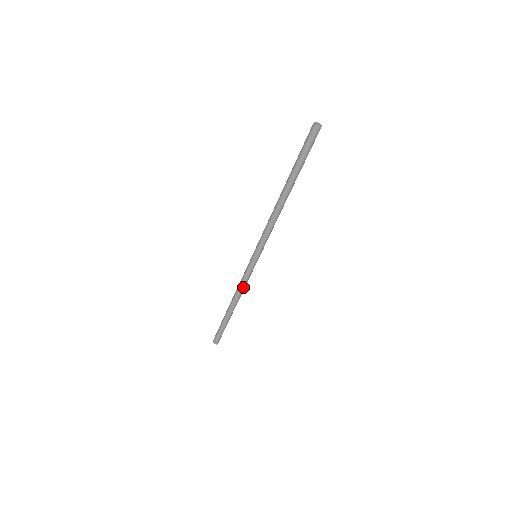
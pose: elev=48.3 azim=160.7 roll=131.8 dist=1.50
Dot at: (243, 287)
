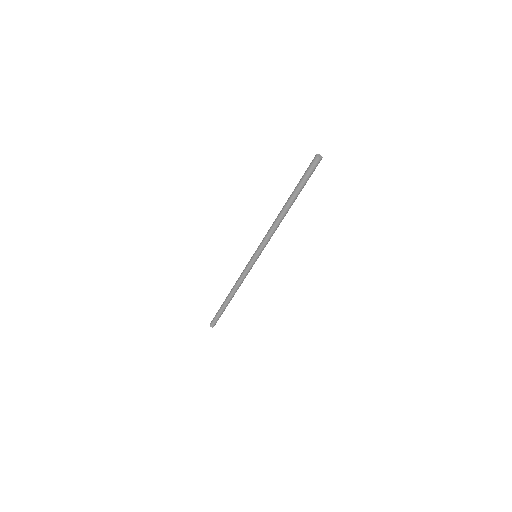
Dot at: (242, 281)
